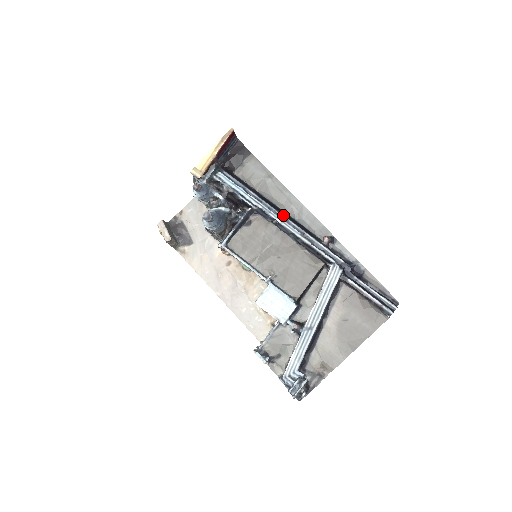
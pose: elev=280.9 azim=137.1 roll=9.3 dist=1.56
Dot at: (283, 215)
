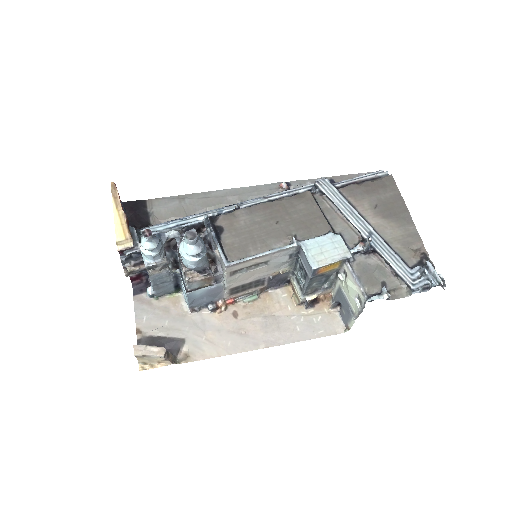
Dot at: occluded
